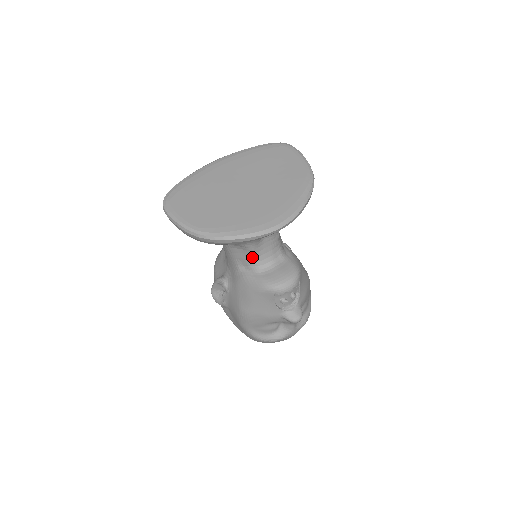
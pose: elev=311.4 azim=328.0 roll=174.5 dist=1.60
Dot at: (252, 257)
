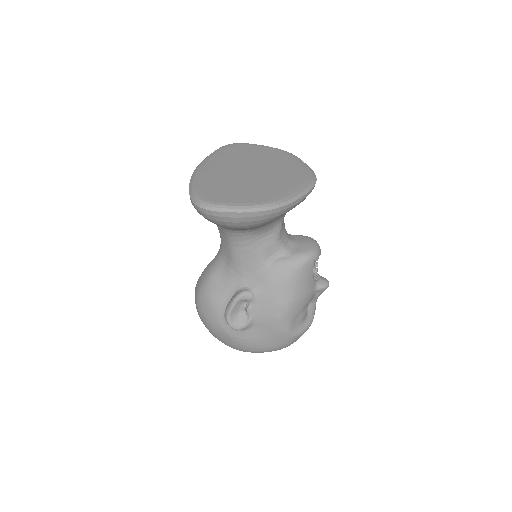
Dot at: (279, 239)
